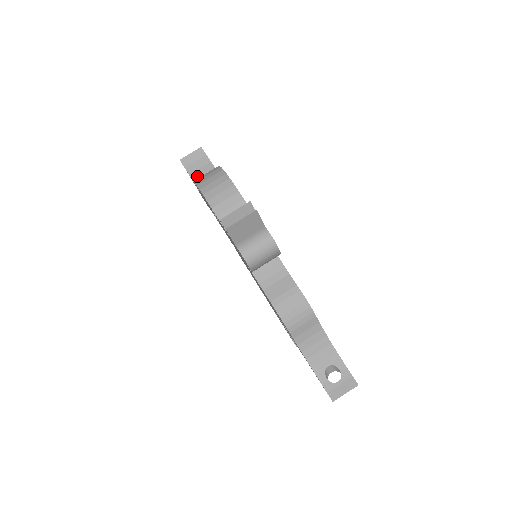
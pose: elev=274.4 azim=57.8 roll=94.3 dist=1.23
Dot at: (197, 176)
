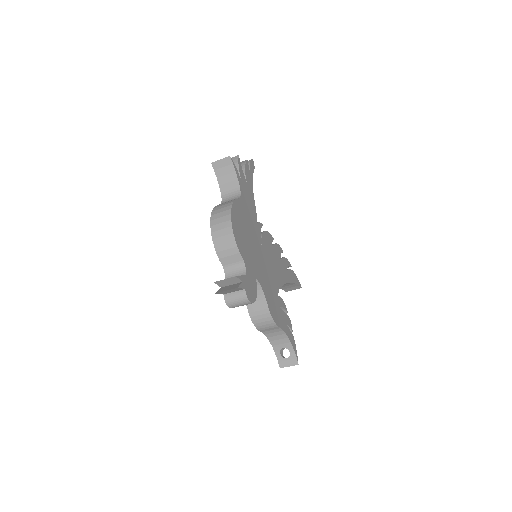
Dot at: (223, 182)
